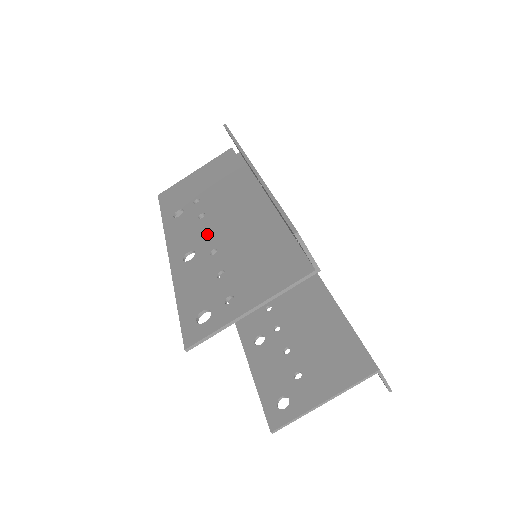
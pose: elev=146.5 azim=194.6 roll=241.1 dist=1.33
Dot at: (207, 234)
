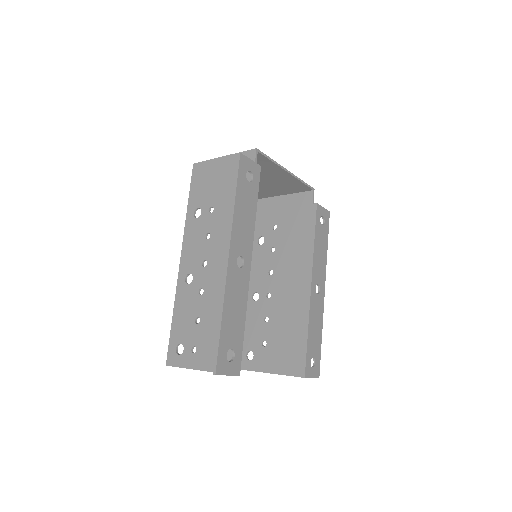
Dot at: occluded
